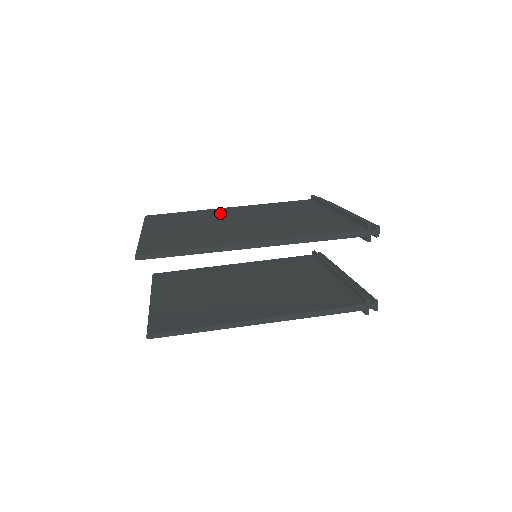
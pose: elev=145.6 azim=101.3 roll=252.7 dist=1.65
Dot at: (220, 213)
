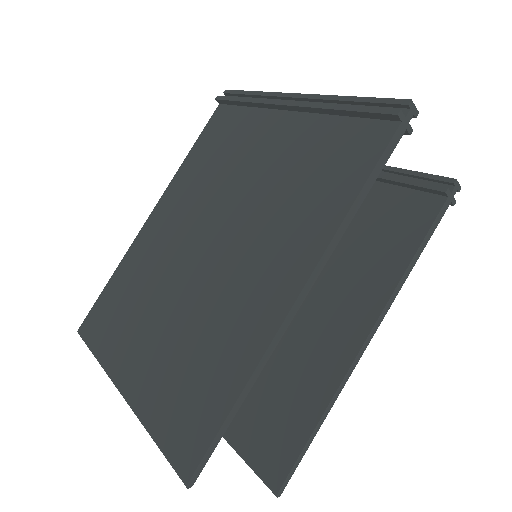
Dot at: (155, 245)
